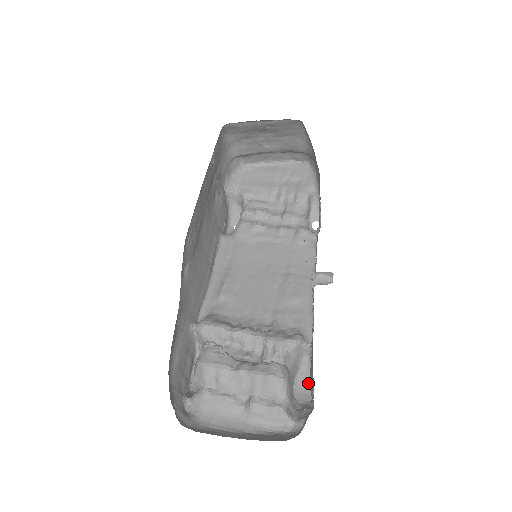
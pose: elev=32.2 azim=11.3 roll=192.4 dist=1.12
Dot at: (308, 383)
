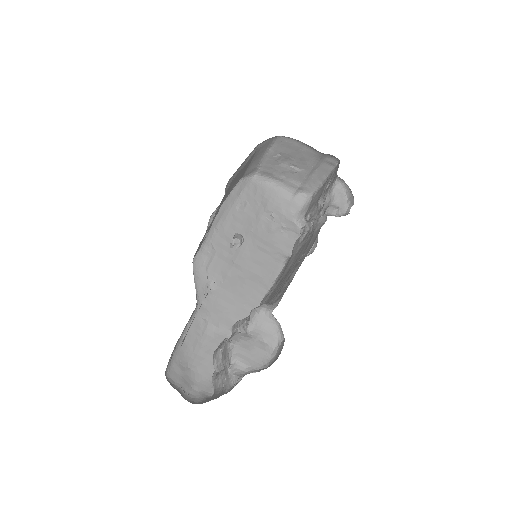
Dot at: (281, 349)
